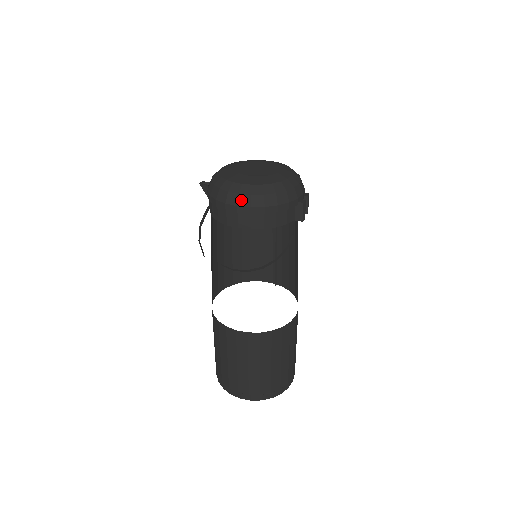
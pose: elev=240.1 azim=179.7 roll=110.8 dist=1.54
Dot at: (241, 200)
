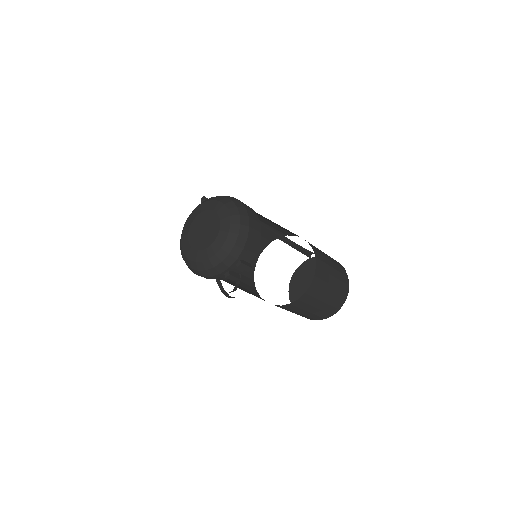
Dot at: occluded
